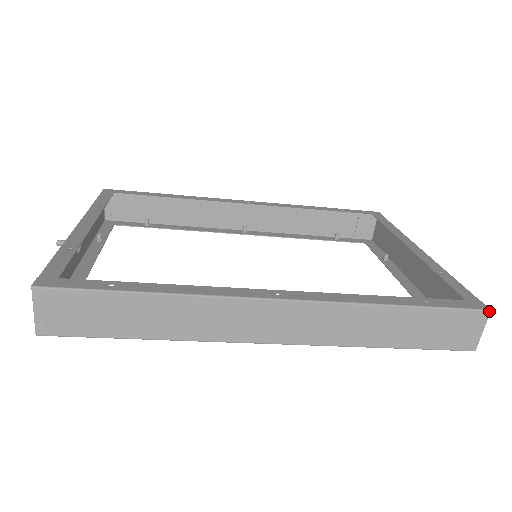
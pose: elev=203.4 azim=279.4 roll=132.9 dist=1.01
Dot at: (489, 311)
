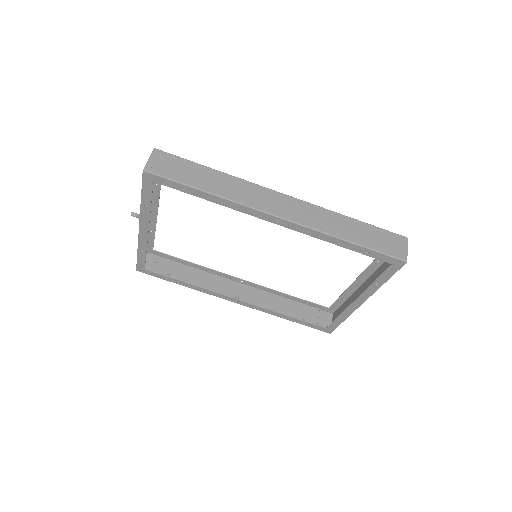
Dot at: (407, 238)
